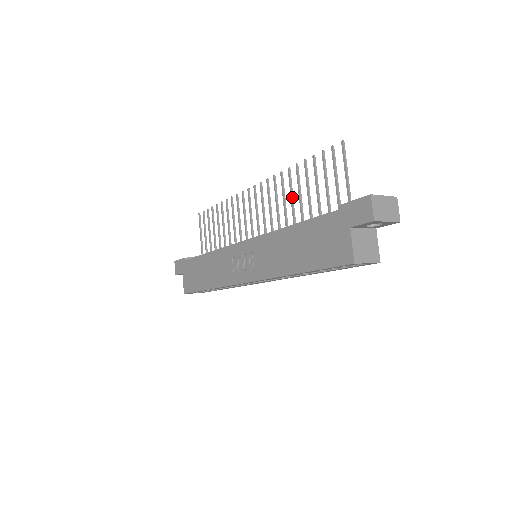
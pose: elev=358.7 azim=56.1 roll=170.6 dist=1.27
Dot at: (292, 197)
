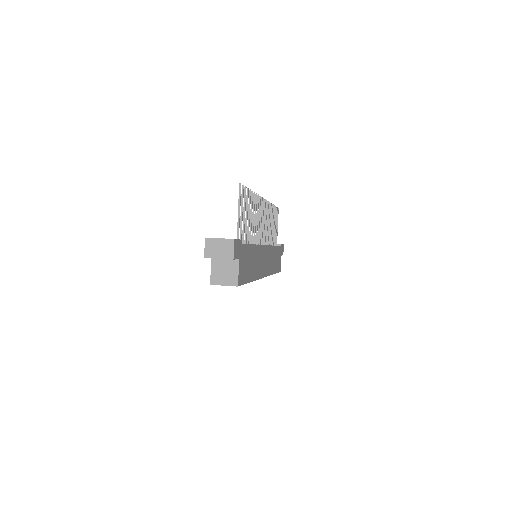
Dot at: (253, 217)
